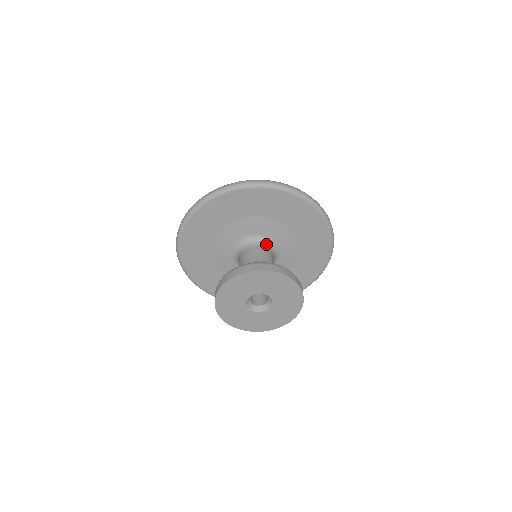
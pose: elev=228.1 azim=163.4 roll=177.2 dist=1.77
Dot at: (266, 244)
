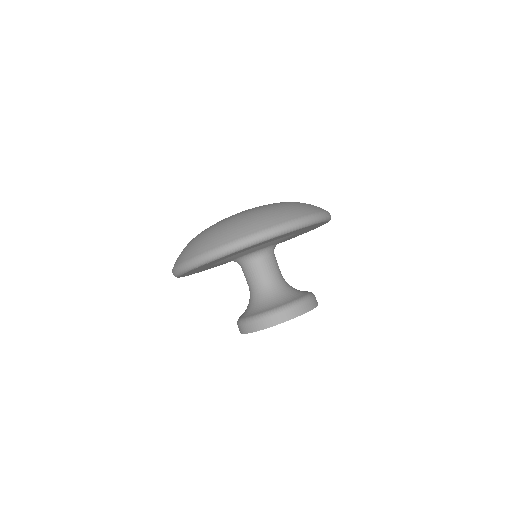
Dot at: (272, 250)
